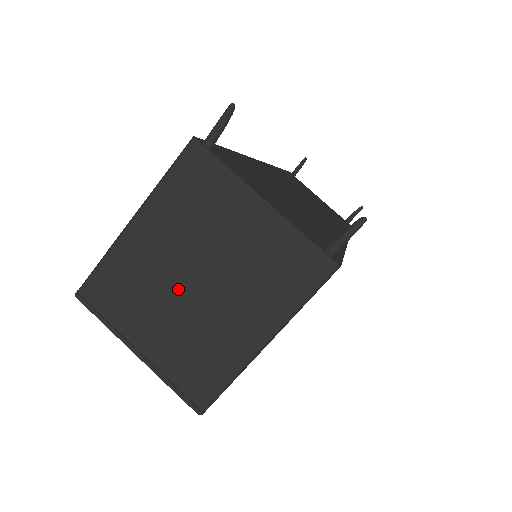
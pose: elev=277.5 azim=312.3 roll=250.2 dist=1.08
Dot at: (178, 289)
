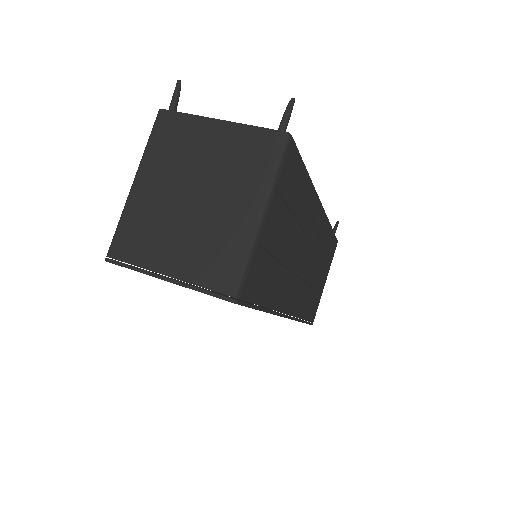
Dot at: (182, 211)
